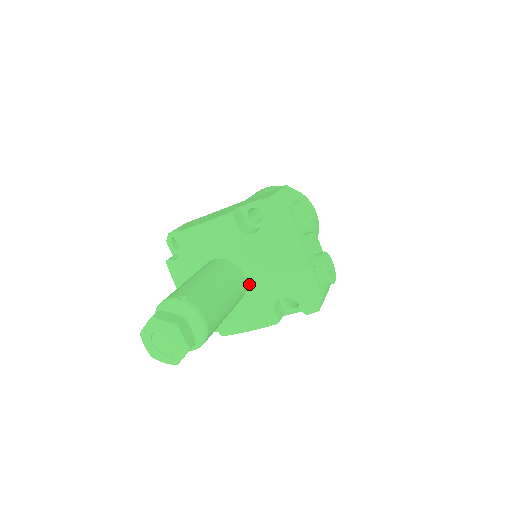
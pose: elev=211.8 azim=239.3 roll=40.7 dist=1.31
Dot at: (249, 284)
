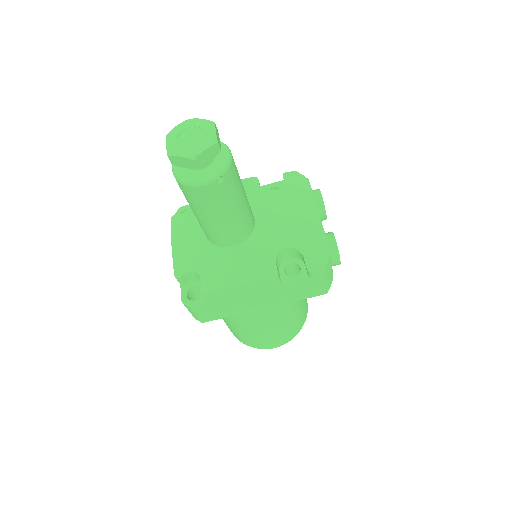
Dot at: (257, 227)
